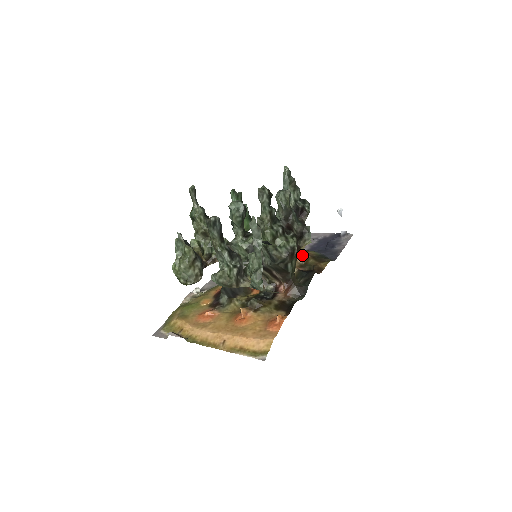
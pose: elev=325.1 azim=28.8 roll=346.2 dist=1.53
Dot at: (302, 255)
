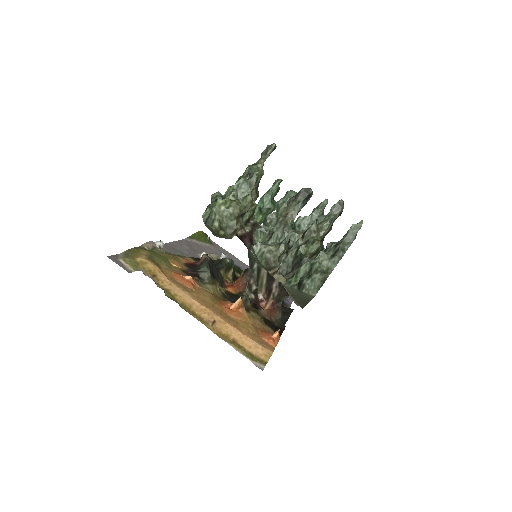
Dot at: occluded
